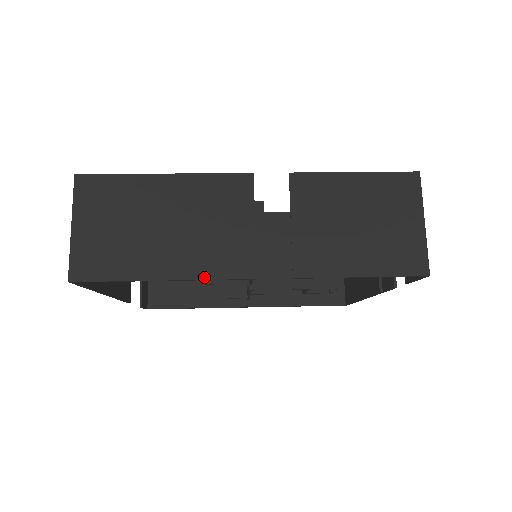
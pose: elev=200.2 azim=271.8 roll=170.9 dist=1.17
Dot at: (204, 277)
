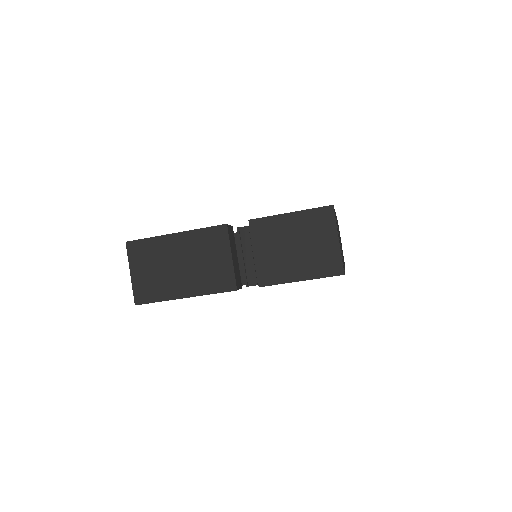
Dot at: (207, 293)
